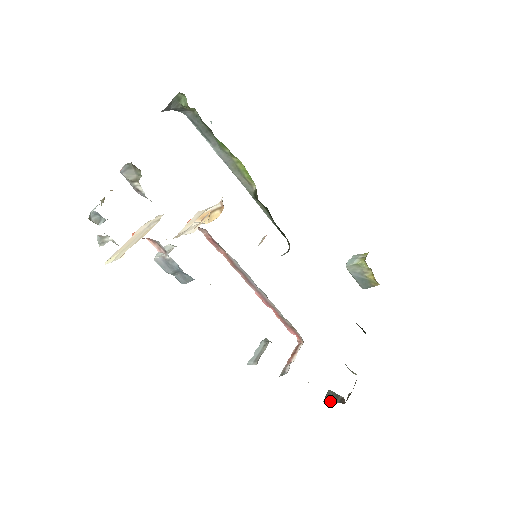
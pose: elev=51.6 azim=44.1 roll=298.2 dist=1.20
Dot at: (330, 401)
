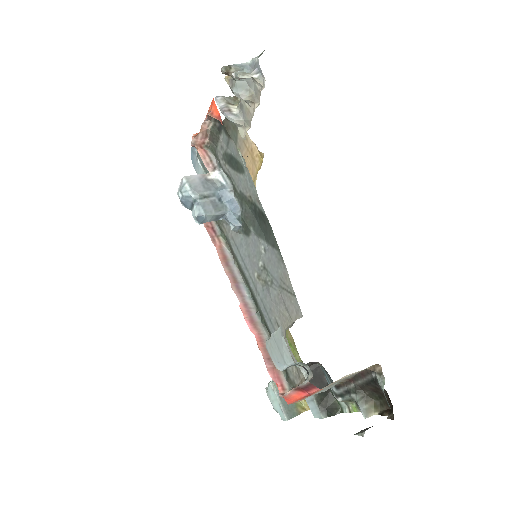
Dot at: occluded
